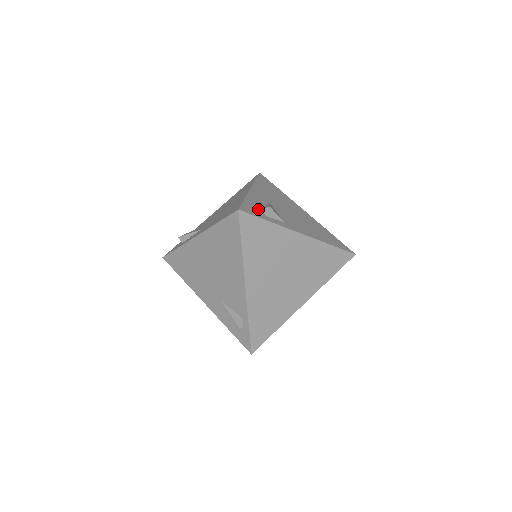
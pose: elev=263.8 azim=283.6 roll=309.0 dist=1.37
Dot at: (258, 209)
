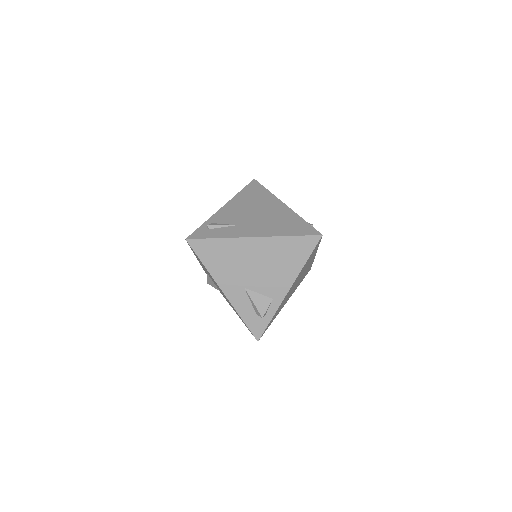
Dot at: (256, 317)
